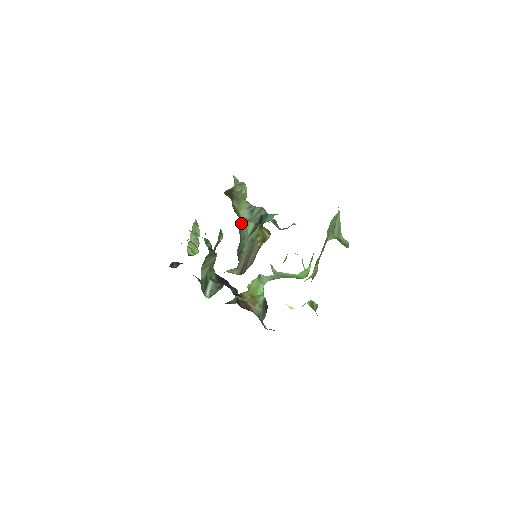
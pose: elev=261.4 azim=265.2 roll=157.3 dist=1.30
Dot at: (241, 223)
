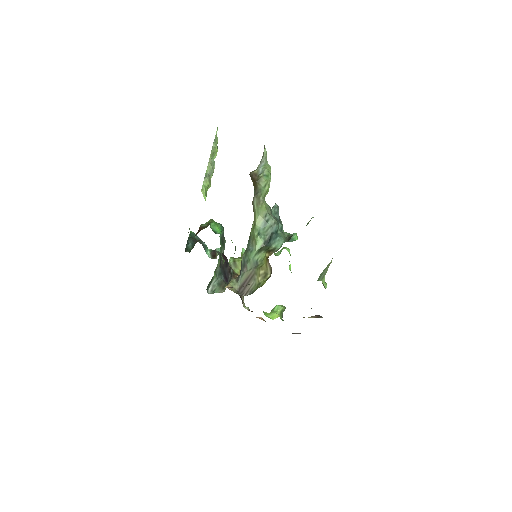
Dot at: (254, 232)
